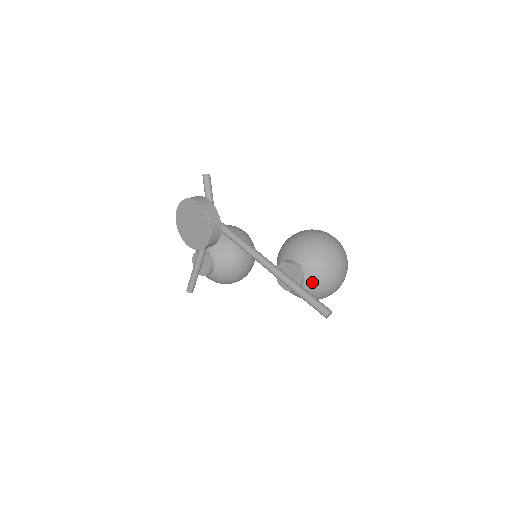
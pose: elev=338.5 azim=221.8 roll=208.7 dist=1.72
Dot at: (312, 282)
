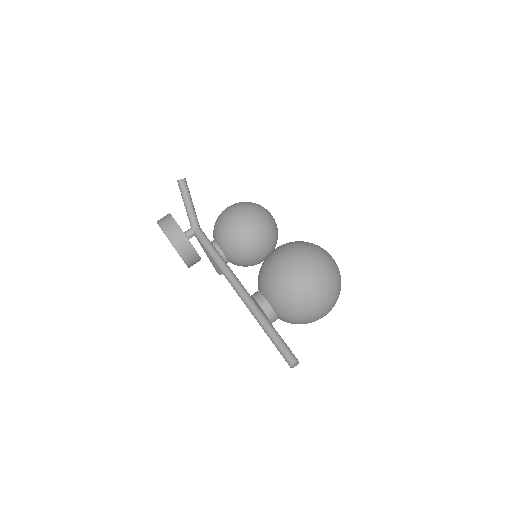
Dot at: (285, 318)
